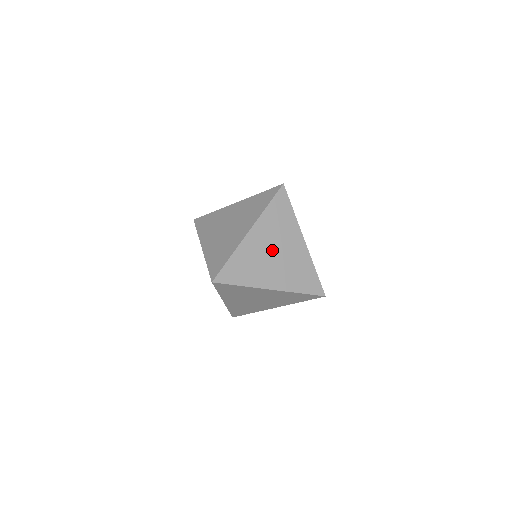
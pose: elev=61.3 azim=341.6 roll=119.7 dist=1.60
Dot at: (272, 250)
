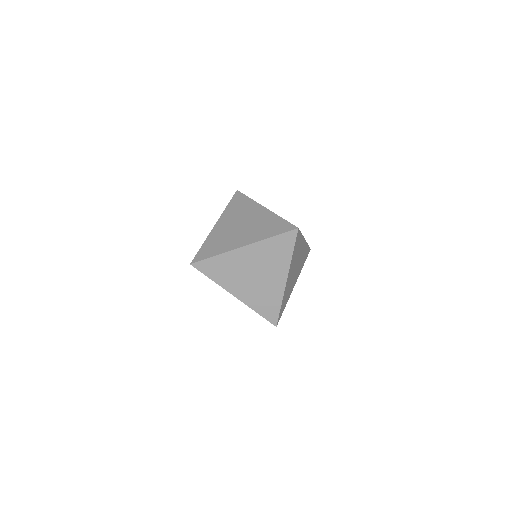
Dot at: occluded
